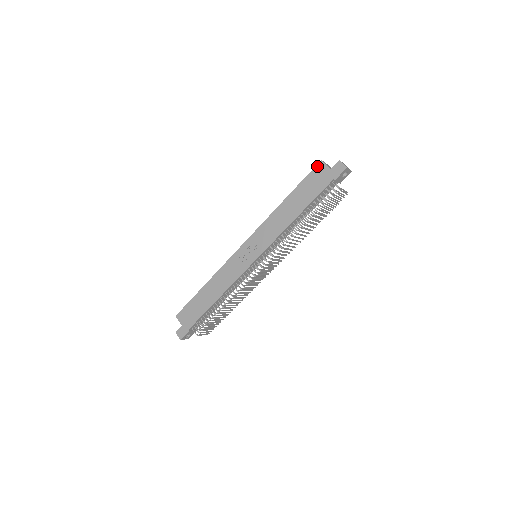
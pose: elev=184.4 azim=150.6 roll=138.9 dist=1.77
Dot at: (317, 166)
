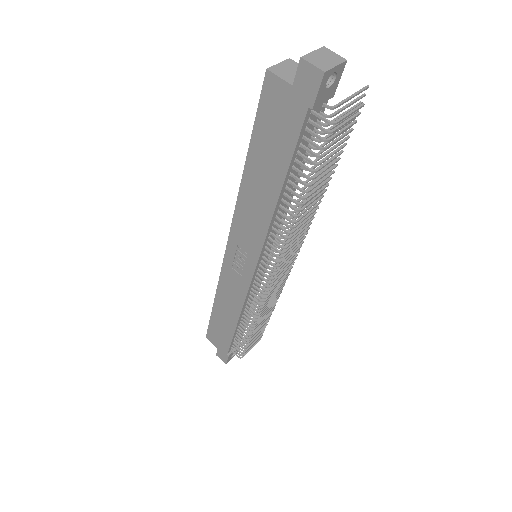
Dot at: (264, 86)
